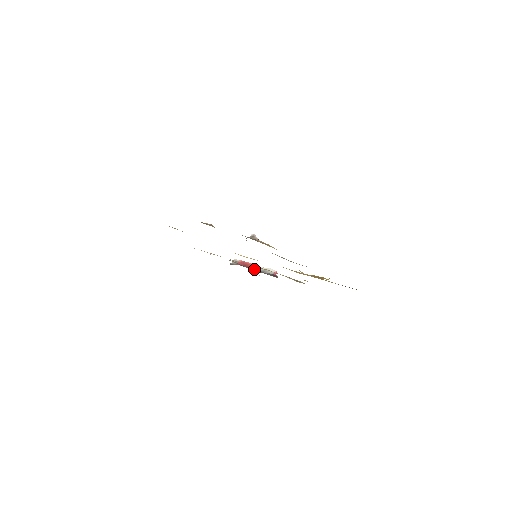
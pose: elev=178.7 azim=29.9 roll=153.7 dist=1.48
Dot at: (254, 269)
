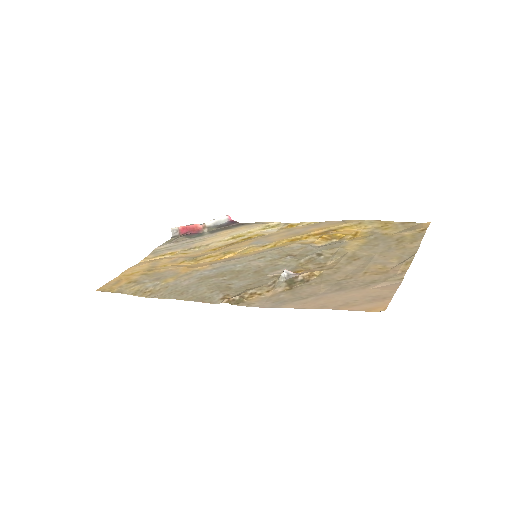
Dot at: (206, 229)
